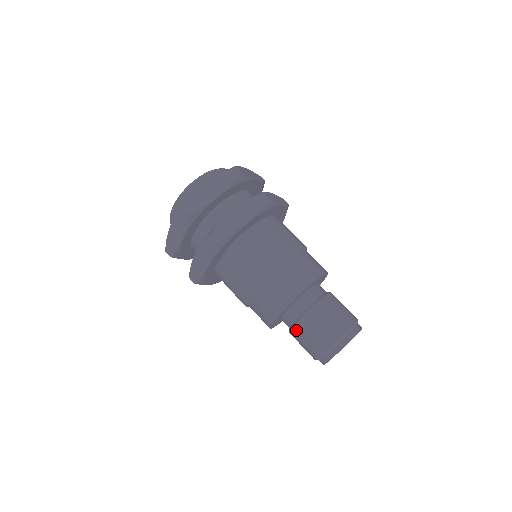
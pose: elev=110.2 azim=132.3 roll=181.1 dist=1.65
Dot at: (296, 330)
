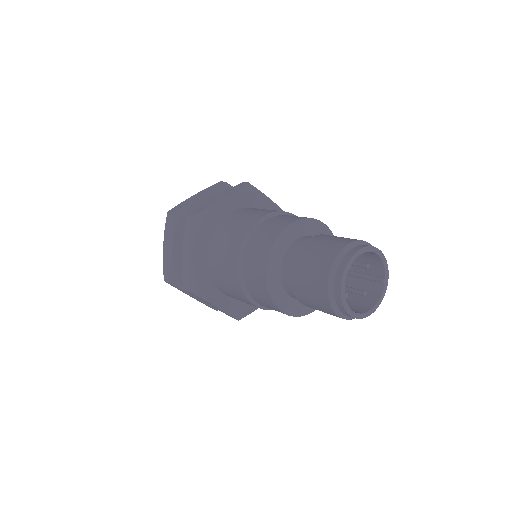
Dot at: (307, 306)
